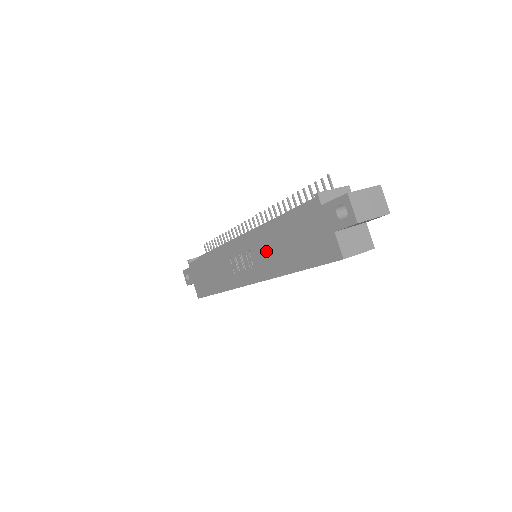
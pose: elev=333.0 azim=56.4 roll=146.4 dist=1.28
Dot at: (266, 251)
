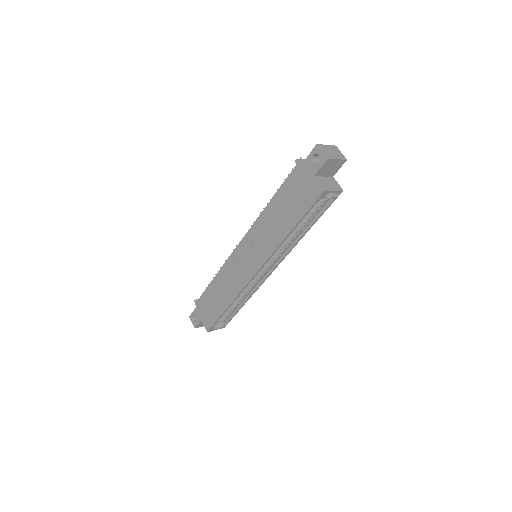
Dot at: (265, 232)
